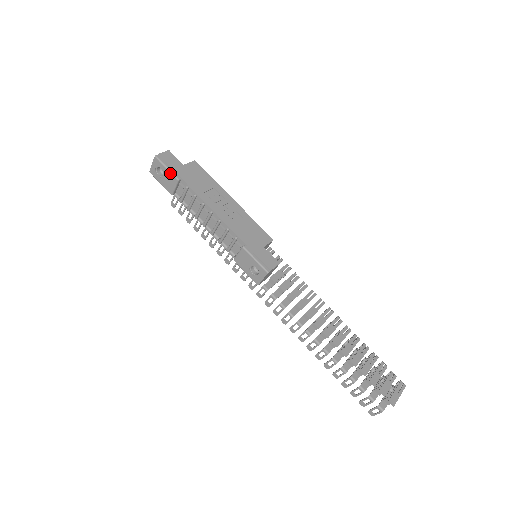
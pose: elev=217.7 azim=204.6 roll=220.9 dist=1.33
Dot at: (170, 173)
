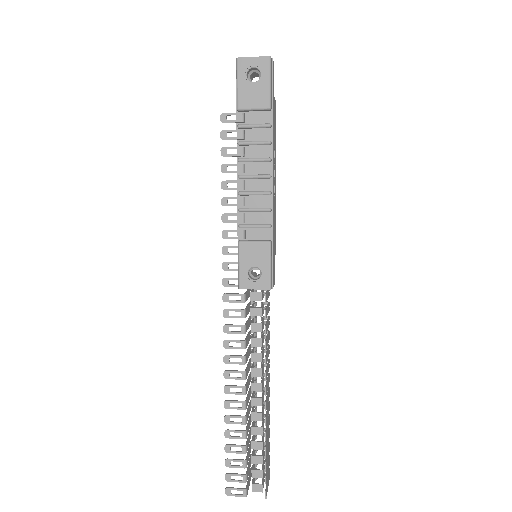
Dot at: (269, 92)
